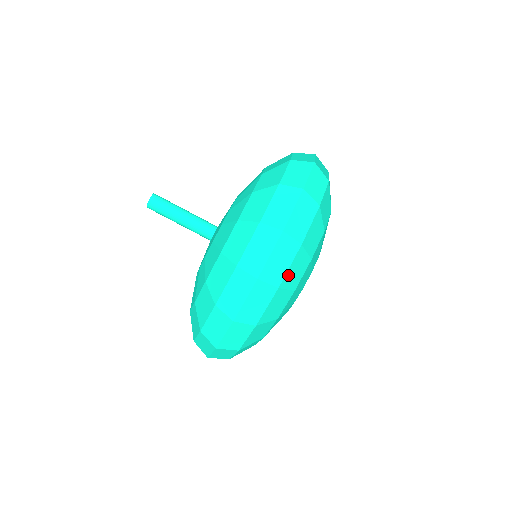
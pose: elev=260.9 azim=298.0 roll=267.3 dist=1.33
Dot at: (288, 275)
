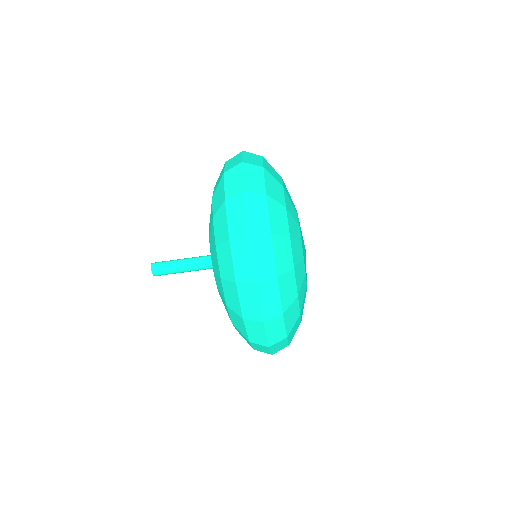
Dot at: (278, 263)
